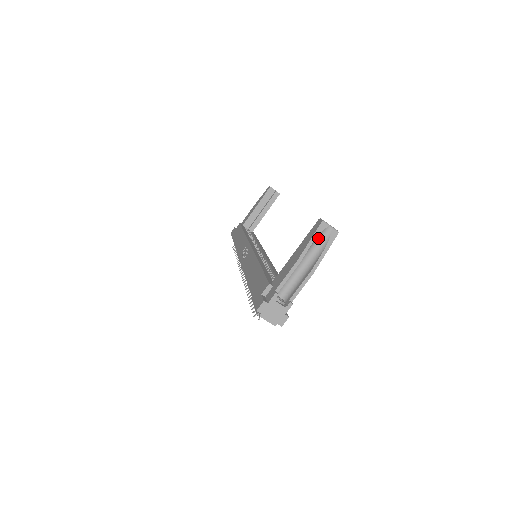
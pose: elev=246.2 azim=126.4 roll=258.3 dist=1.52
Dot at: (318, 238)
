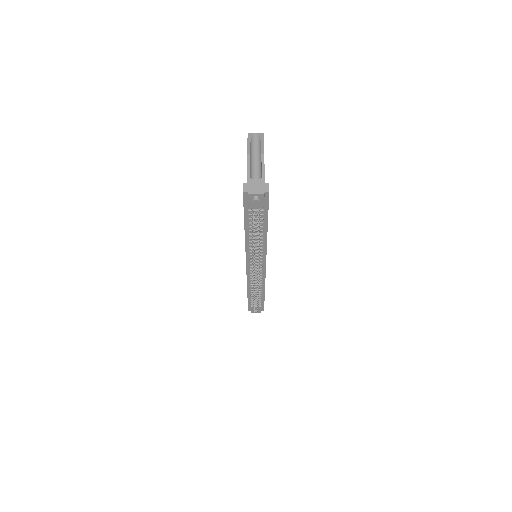
Dot at: (253, 142)
